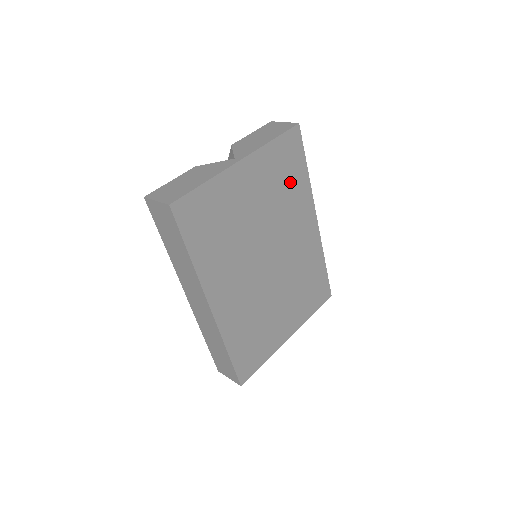
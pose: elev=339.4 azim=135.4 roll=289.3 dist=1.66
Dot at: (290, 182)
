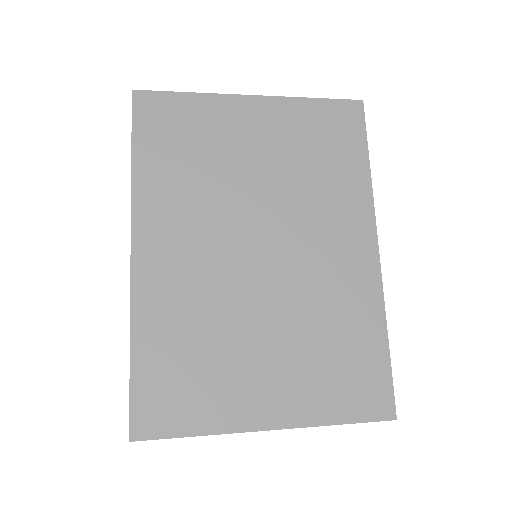
Dot at: (331, 163)
